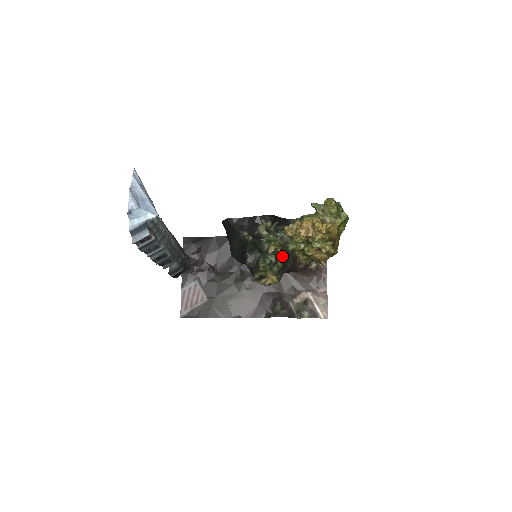
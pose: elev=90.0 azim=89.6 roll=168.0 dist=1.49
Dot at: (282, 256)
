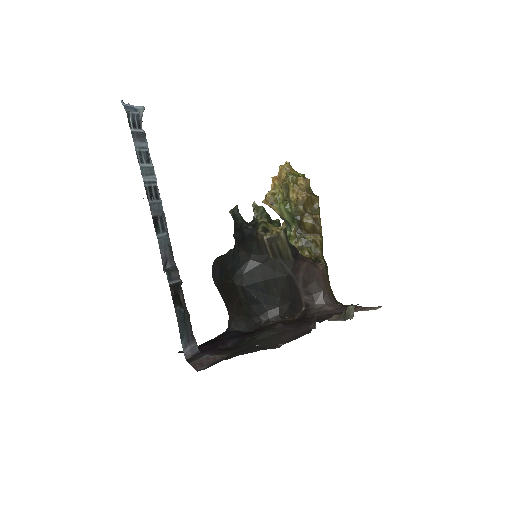
Dot at: occluded
